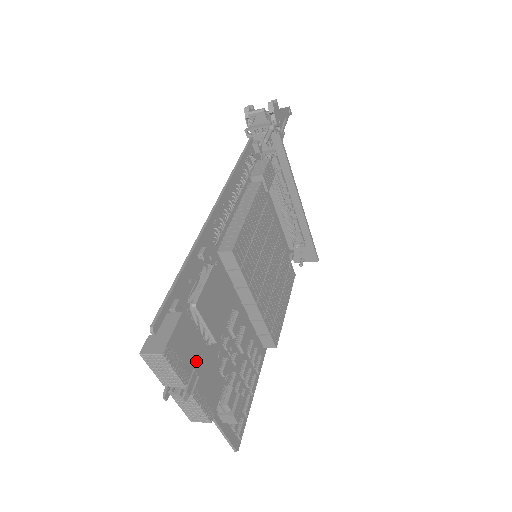
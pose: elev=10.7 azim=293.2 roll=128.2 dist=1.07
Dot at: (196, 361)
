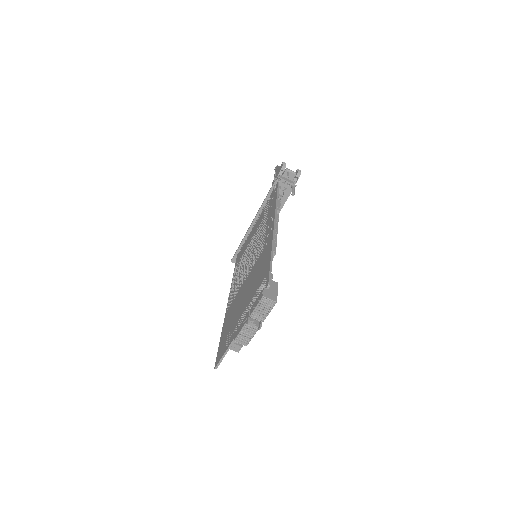
Dot at: occluded
